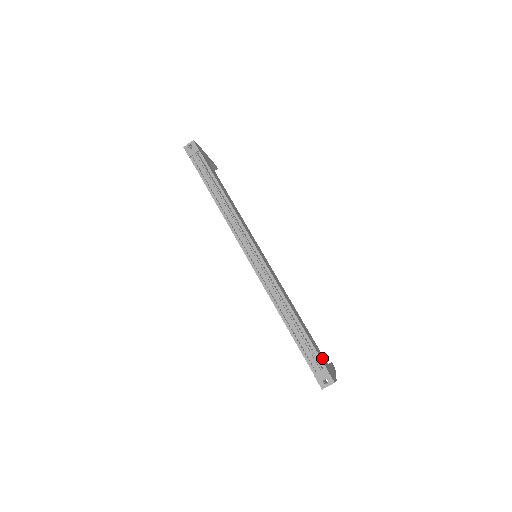
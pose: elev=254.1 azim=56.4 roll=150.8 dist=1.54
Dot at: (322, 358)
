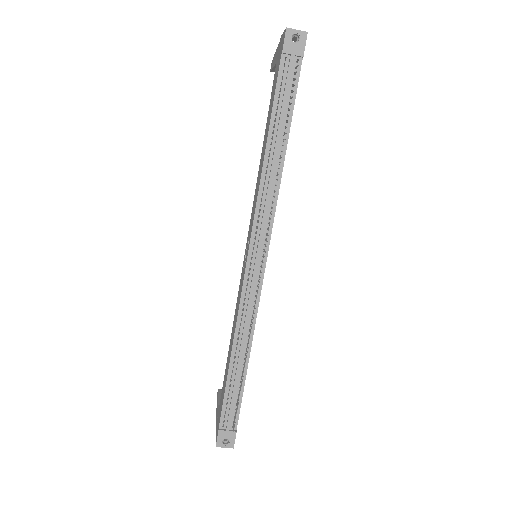
Dot at: occluded
